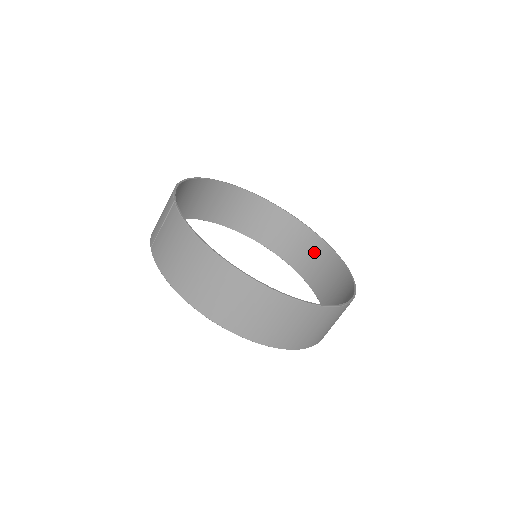
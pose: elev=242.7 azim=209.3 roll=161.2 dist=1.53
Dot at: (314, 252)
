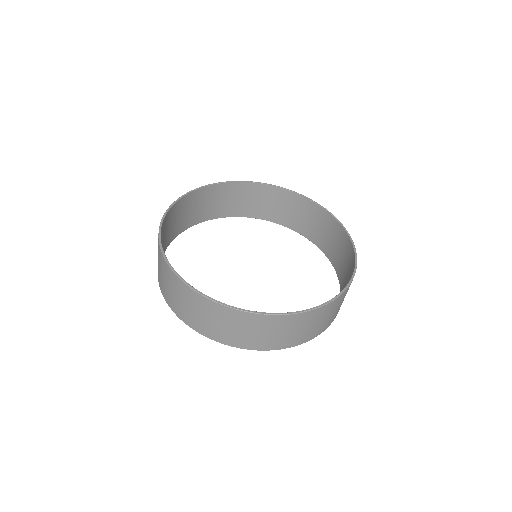
Dot at: (332, 232)
